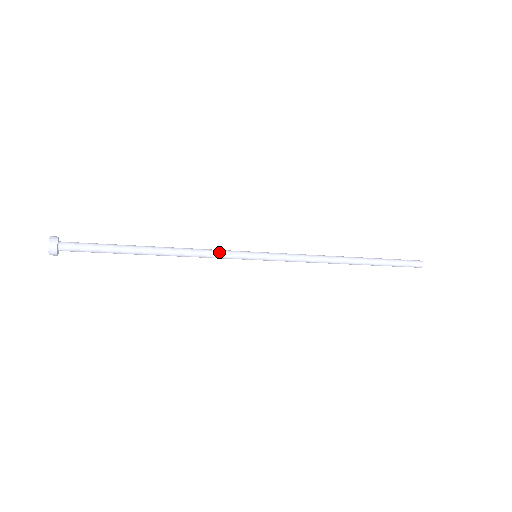
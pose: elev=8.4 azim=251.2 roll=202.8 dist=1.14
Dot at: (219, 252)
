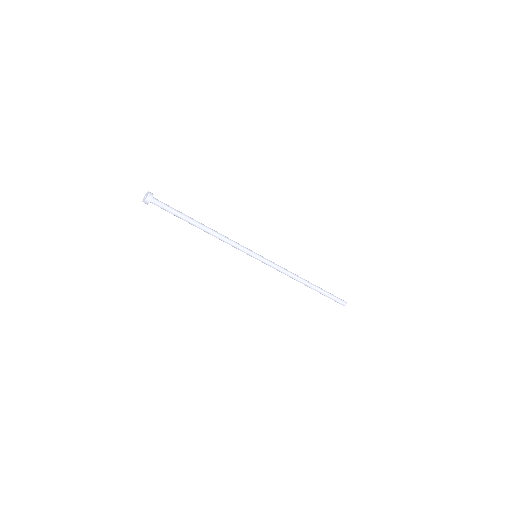
Dot at: (237, 243)
